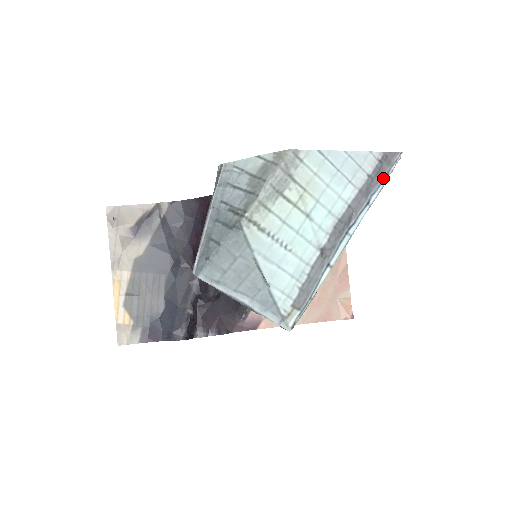
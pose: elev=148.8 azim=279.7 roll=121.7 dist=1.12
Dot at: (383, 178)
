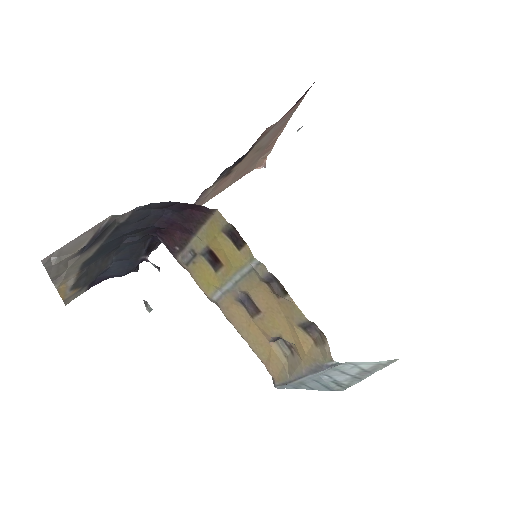
Dot at: occluded
